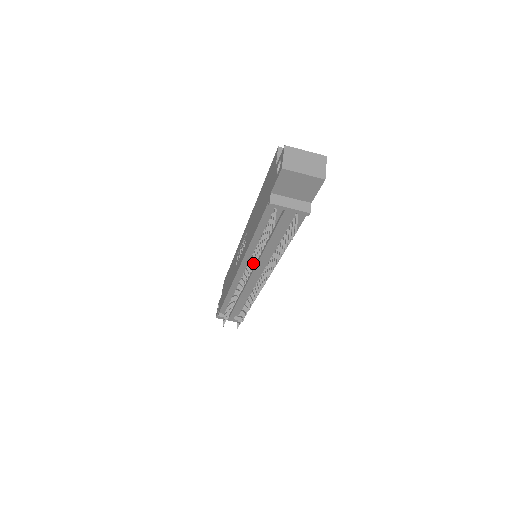
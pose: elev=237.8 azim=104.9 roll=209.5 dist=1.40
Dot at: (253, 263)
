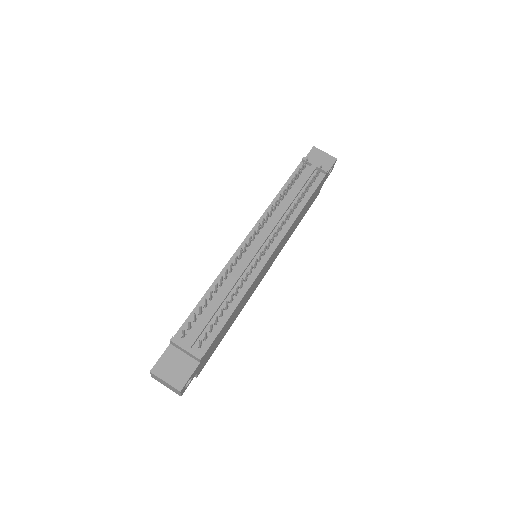
Dot at: (276, 202)
